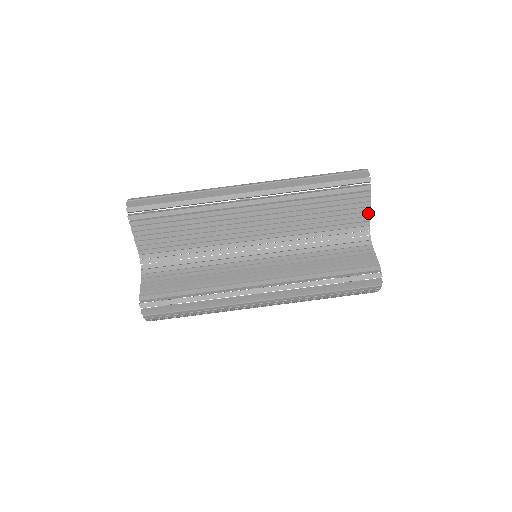
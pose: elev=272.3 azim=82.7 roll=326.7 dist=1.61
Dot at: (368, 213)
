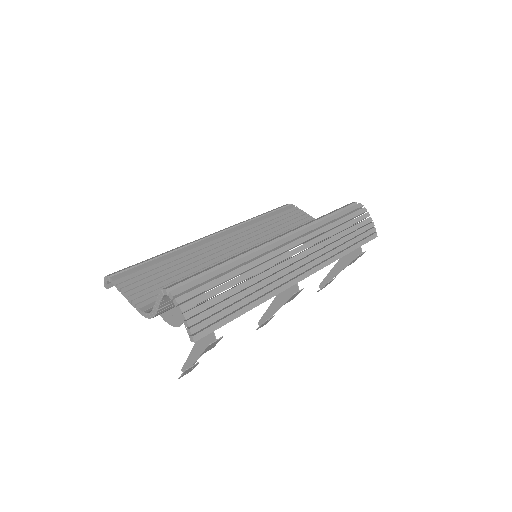
Dot at: (310, 217)
